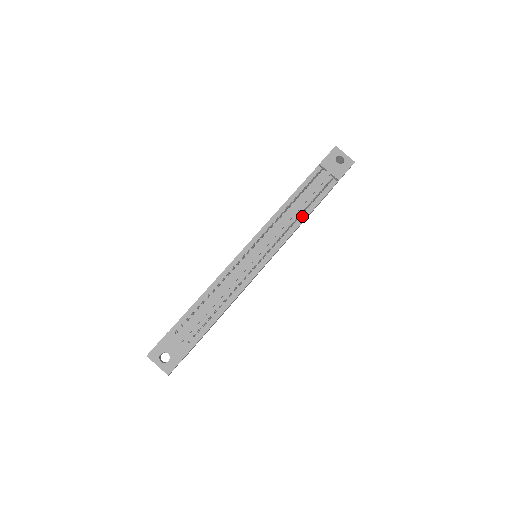
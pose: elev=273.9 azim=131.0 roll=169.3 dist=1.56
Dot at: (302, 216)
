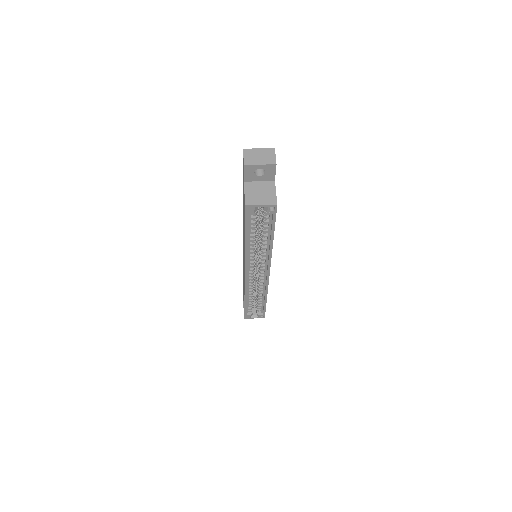
Dot at: occluded
